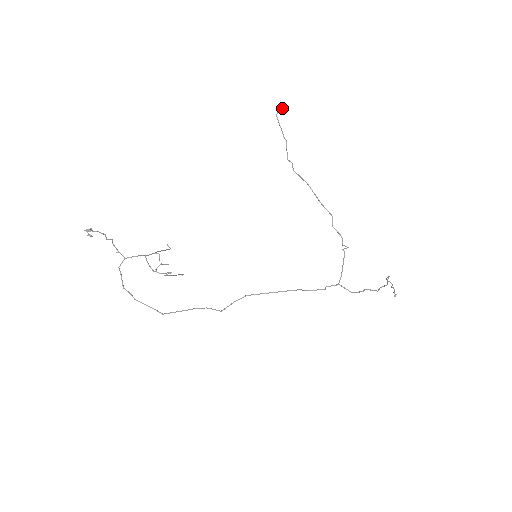
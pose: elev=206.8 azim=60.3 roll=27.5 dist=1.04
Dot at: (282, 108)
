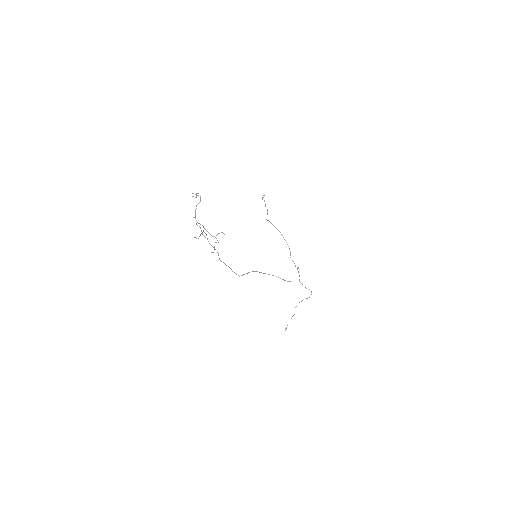
Dot at: occluded
